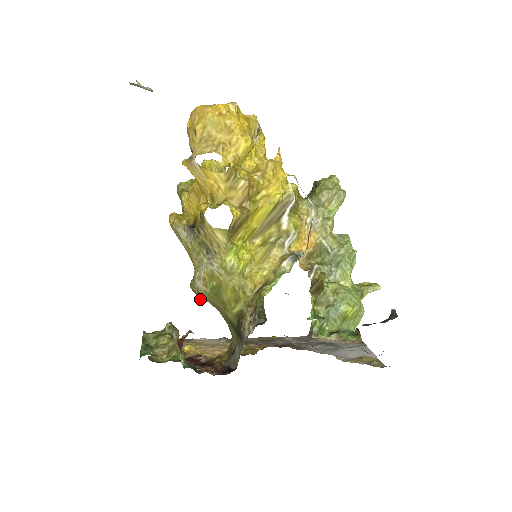
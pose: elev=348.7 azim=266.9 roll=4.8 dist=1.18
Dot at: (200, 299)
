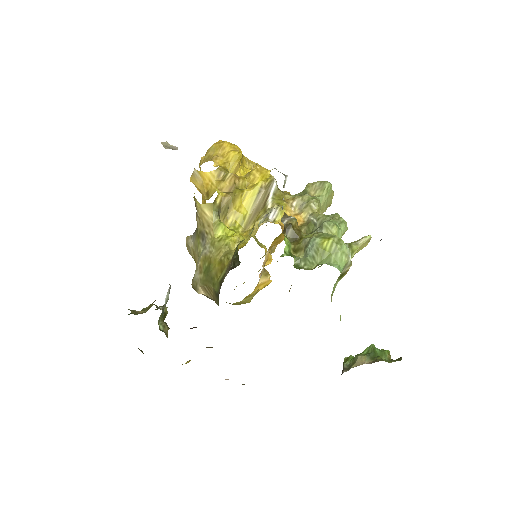
Dot at: (198, 293)
